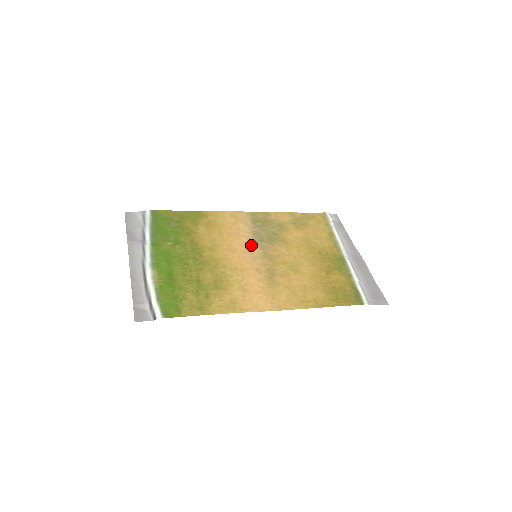
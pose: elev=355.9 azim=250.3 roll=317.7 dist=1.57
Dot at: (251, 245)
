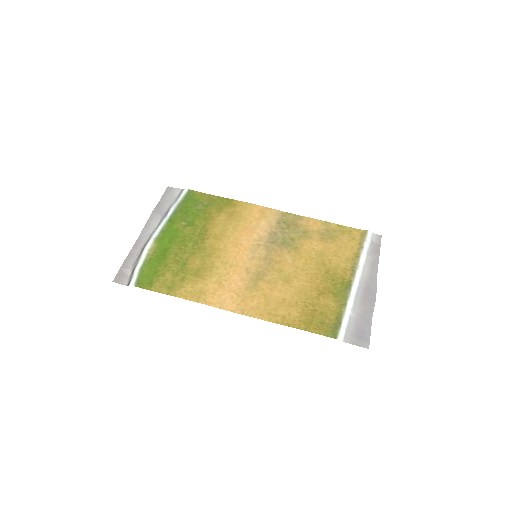
Dot at: (259, 244)
